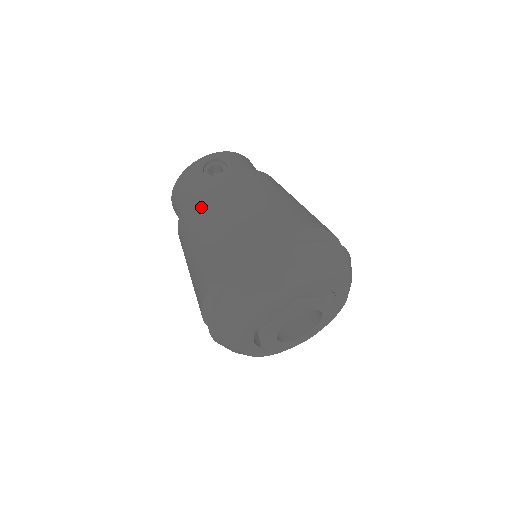
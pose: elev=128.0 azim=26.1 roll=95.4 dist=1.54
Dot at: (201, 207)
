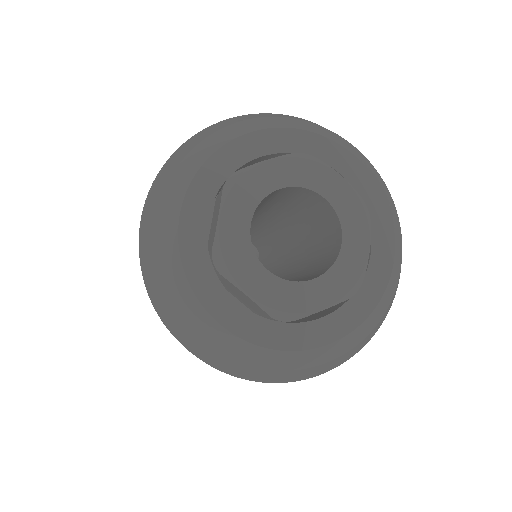
Dot at: occluded
